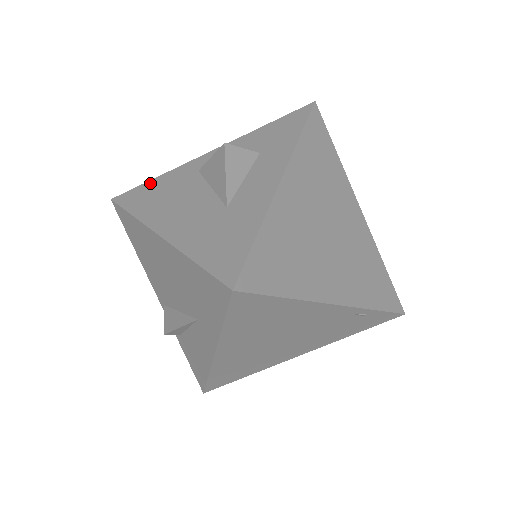
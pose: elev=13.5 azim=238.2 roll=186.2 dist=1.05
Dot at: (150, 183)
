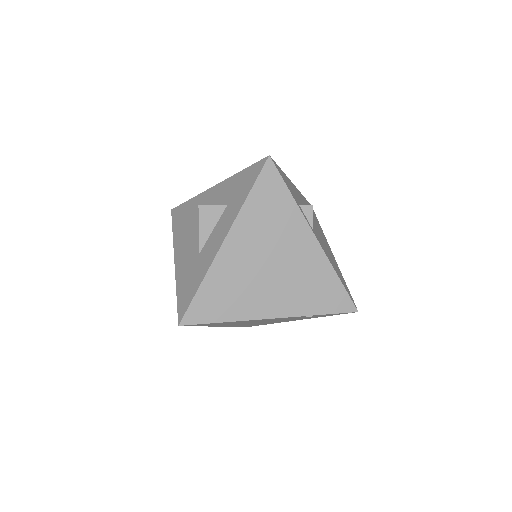
Dot at: (186, 204)
